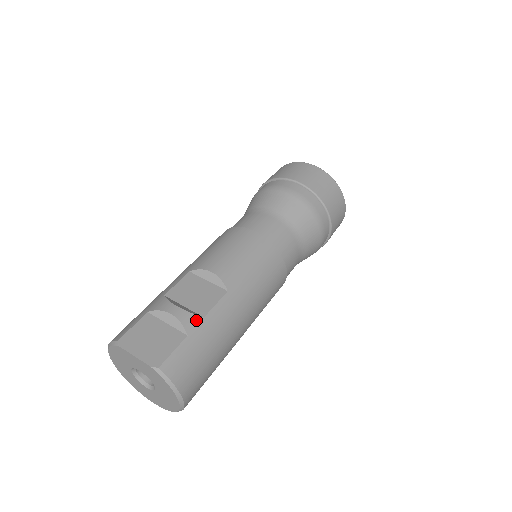
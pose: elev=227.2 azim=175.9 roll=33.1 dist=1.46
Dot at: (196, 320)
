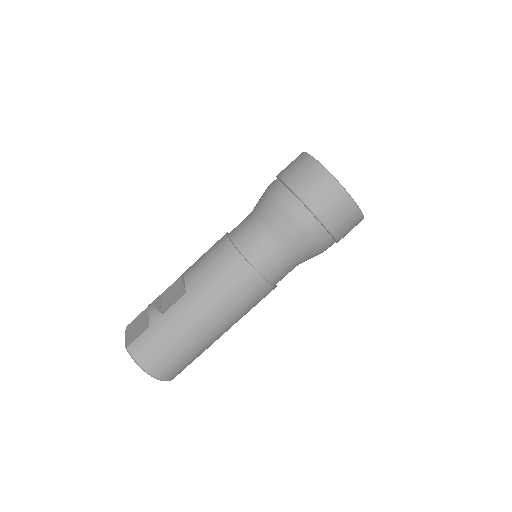
Dot at: (157, 316)
